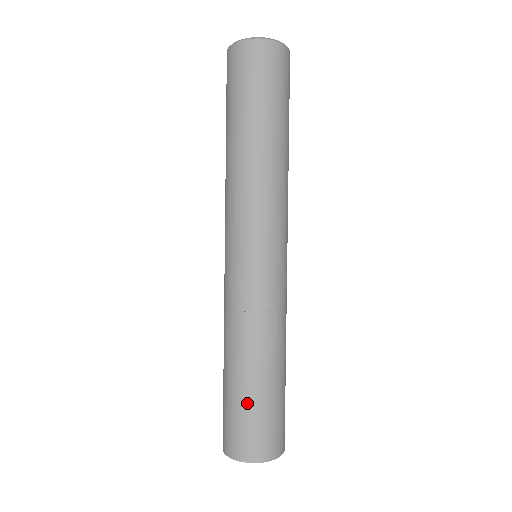
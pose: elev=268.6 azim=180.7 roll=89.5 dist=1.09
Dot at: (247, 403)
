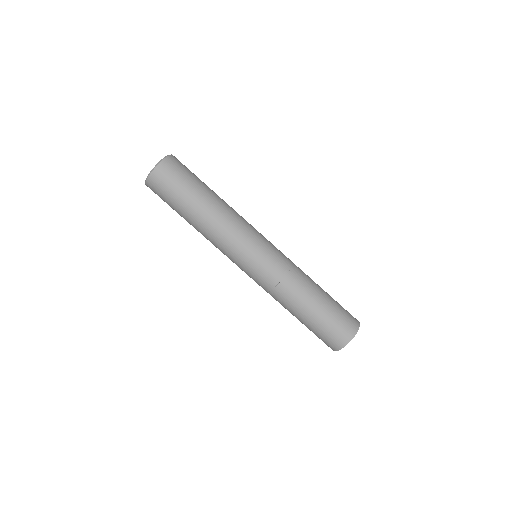
Dot at: (313, 326)
